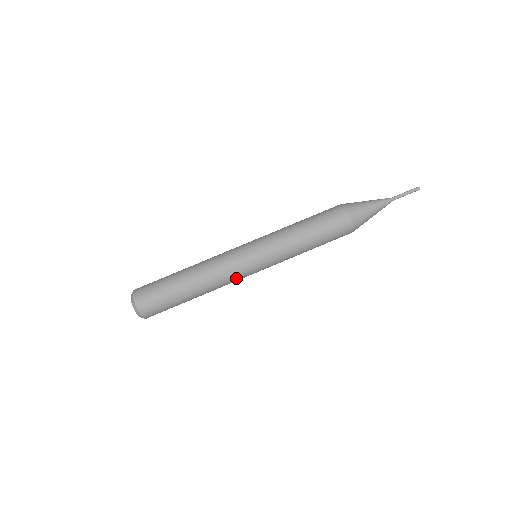
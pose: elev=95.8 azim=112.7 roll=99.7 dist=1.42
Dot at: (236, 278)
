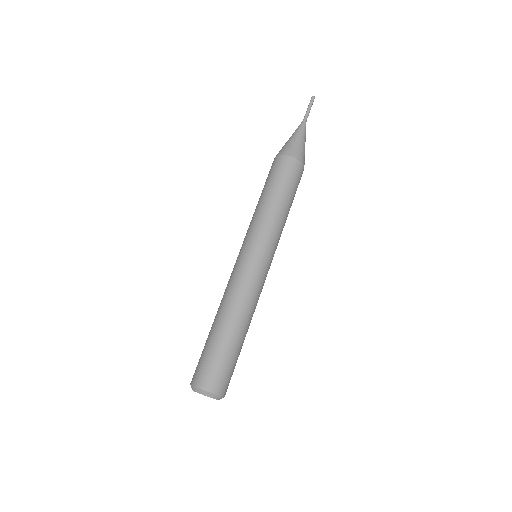
Dot at: (262, 287)
